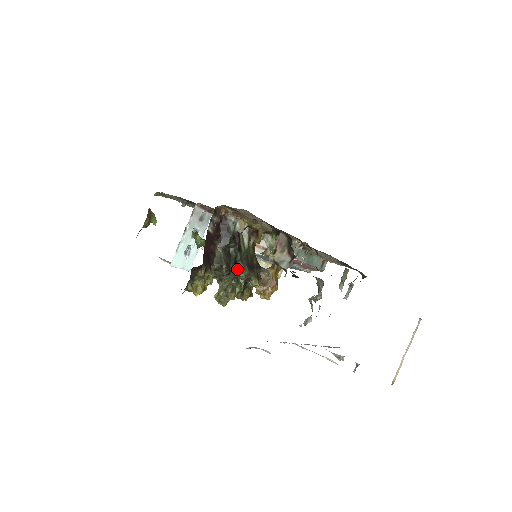
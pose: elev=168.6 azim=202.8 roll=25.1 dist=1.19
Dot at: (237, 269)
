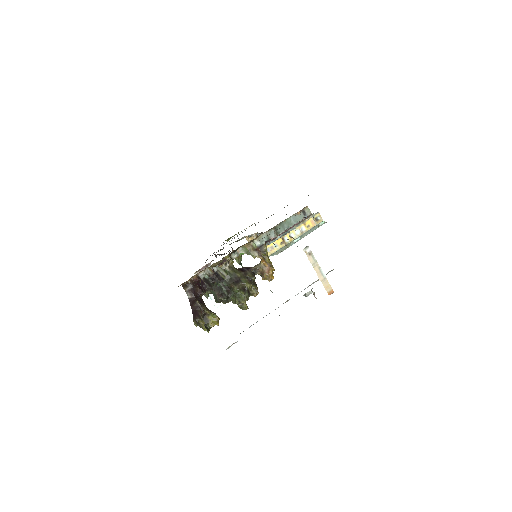
Dot at: (231, 290)
